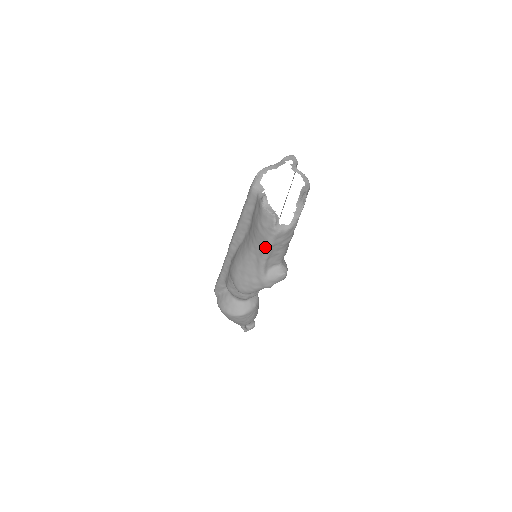
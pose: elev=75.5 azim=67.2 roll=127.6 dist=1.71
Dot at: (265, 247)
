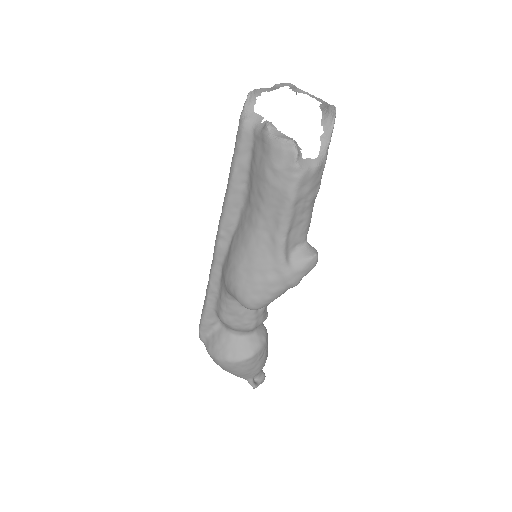
Dot at: (284, 208)
